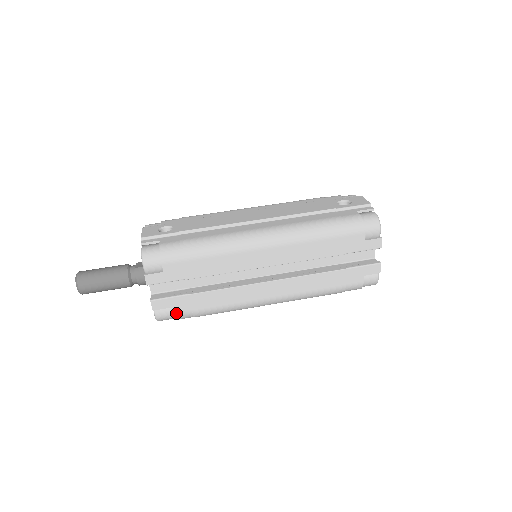
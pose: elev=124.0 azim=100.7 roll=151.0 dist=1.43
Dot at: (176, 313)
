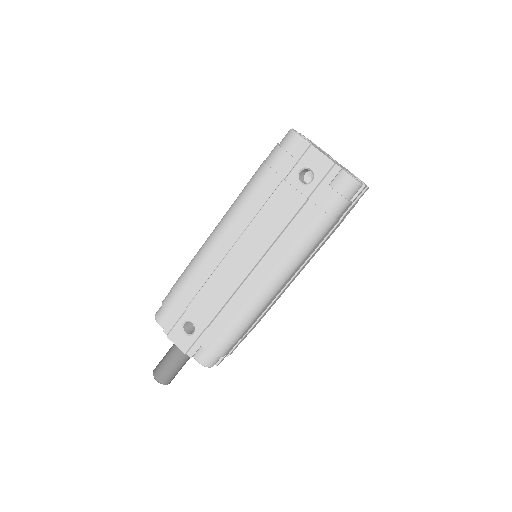
Dot at: occluded
